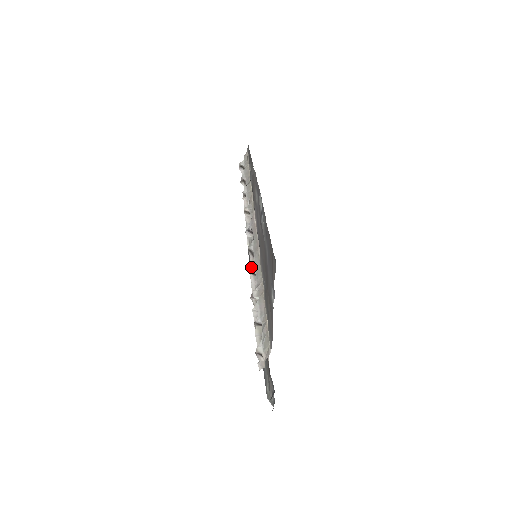
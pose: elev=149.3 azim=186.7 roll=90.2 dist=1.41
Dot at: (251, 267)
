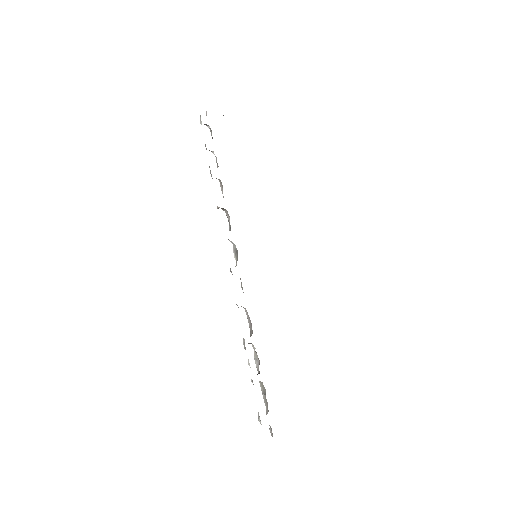
Dot at: (236, 304)
